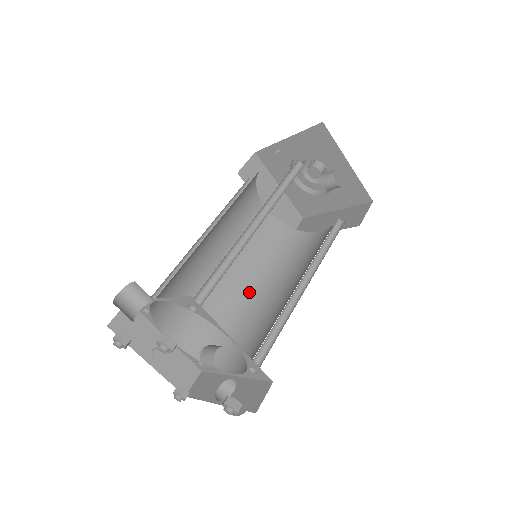
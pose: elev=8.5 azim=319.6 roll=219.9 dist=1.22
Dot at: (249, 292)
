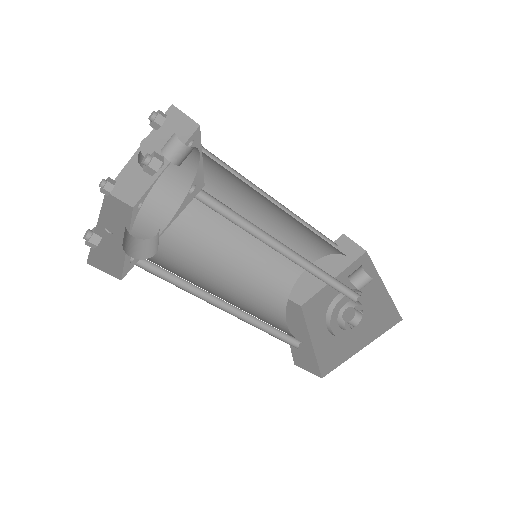
Dot at: occluded
